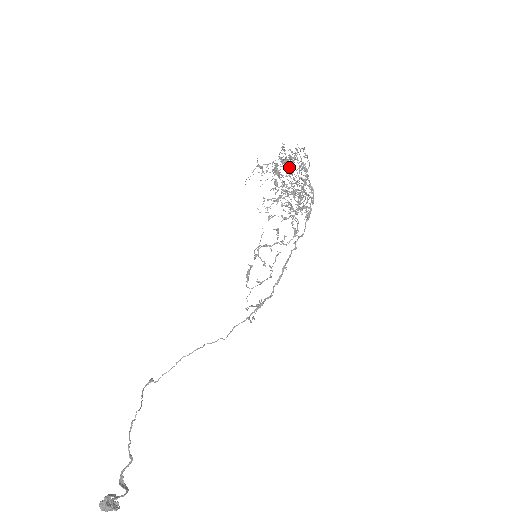
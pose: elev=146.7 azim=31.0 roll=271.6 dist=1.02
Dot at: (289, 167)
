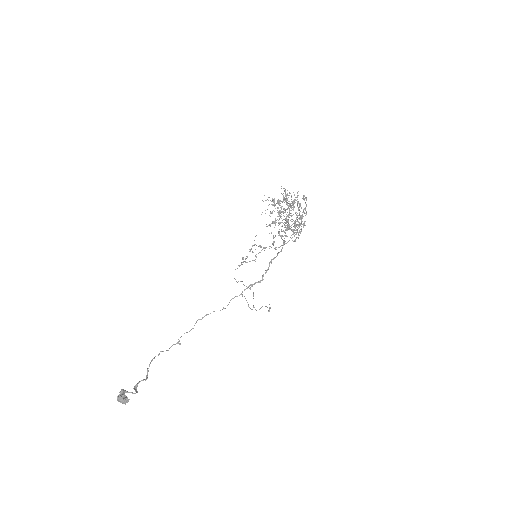
Dot at: occluded
